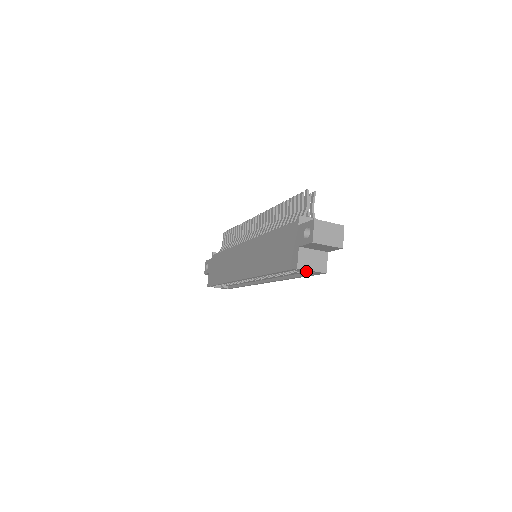
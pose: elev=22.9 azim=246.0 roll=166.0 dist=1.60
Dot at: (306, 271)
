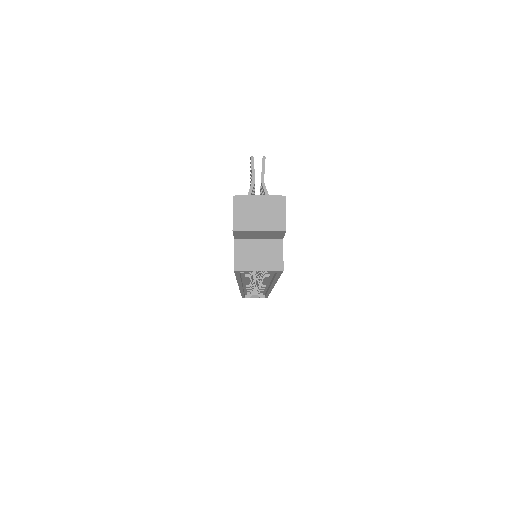
Dot at: occluded
